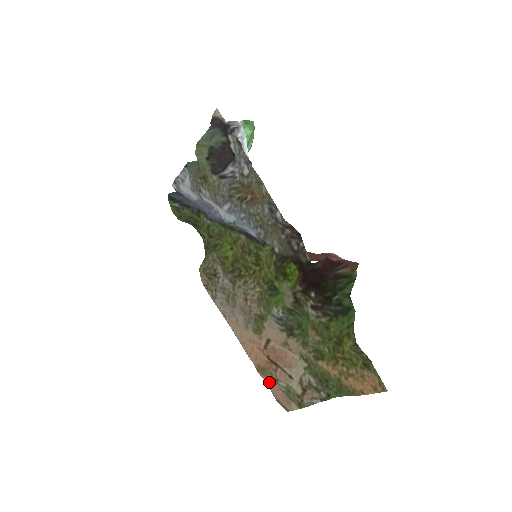
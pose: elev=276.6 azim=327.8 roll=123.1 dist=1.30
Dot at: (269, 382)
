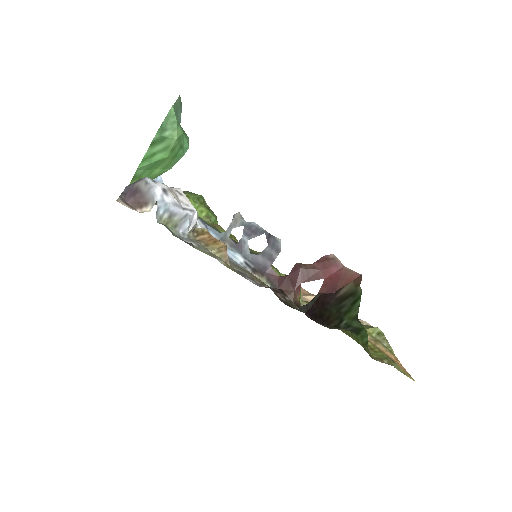
Dot at: occluded
